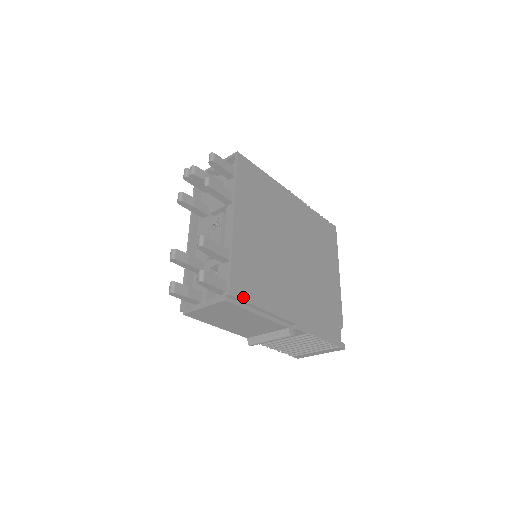
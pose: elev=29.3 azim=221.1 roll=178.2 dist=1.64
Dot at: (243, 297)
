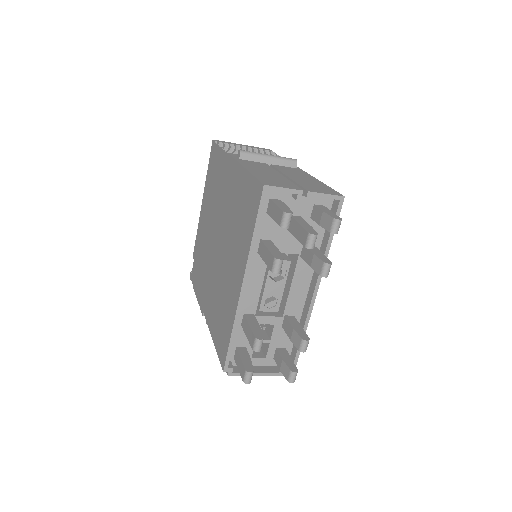
Dot at: occluded
